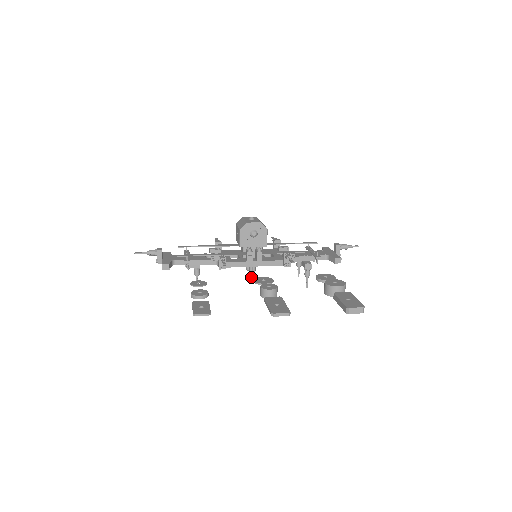
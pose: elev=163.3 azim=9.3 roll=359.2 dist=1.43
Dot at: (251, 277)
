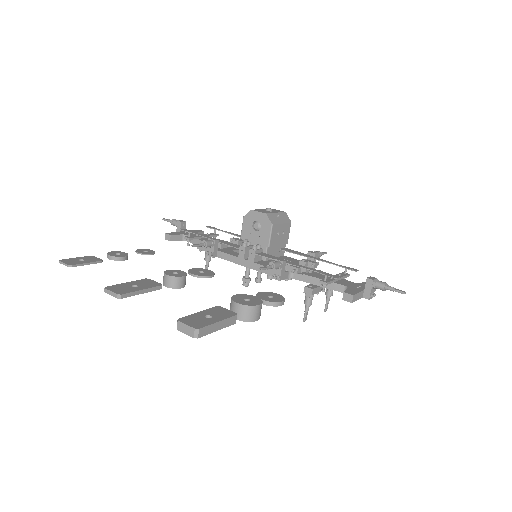
Dot at: (242, 279)
